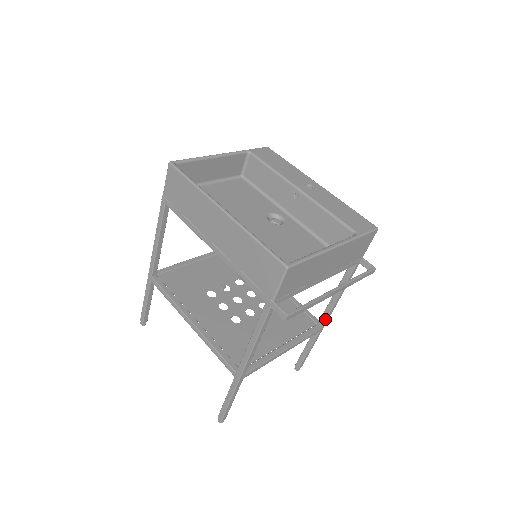
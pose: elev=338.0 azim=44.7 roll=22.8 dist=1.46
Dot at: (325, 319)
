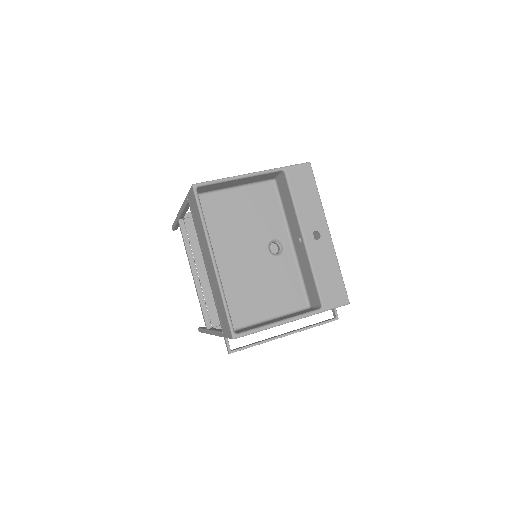
Dot at: occluded
